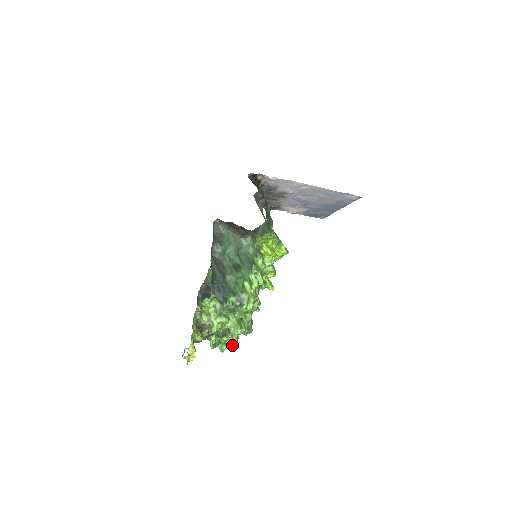
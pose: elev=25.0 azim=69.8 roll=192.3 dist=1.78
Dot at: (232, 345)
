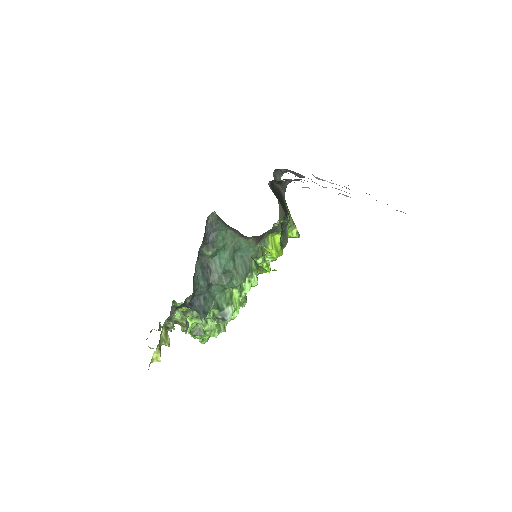
Dot at: (205, 341)
